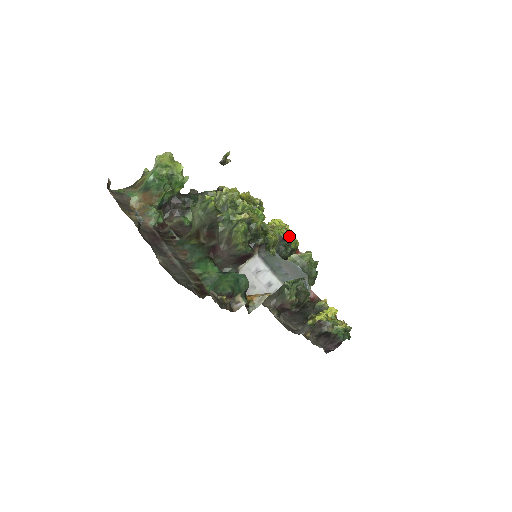
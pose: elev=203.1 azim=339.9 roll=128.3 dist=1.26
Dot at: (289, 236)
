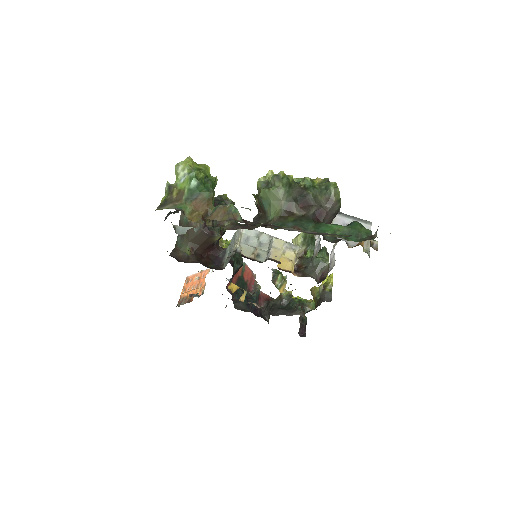
Dot at: occluded
